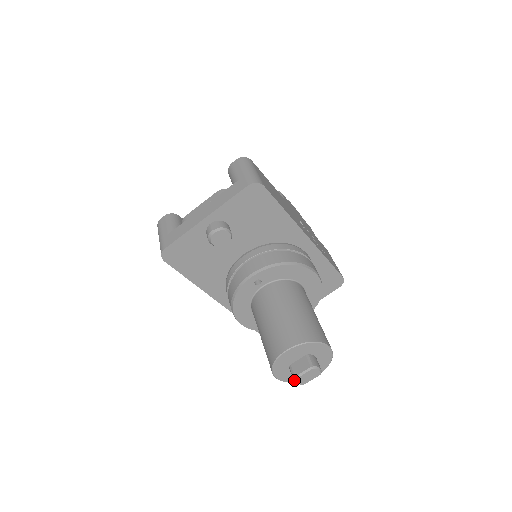
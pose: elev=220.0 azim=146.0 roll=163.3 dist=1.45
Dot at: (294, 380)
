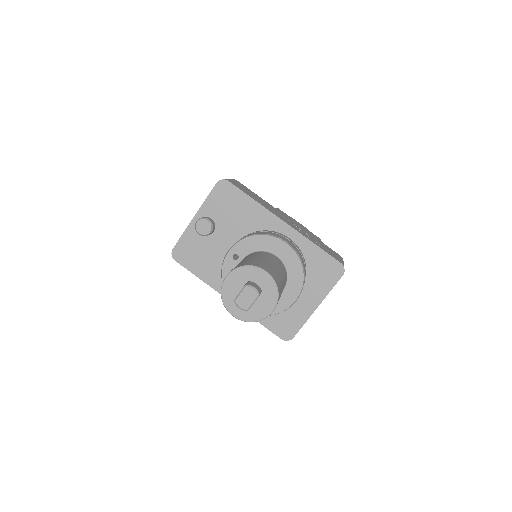
Dot at: occluded
